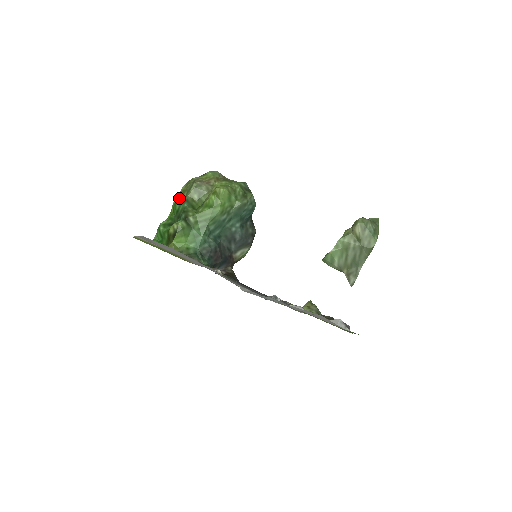
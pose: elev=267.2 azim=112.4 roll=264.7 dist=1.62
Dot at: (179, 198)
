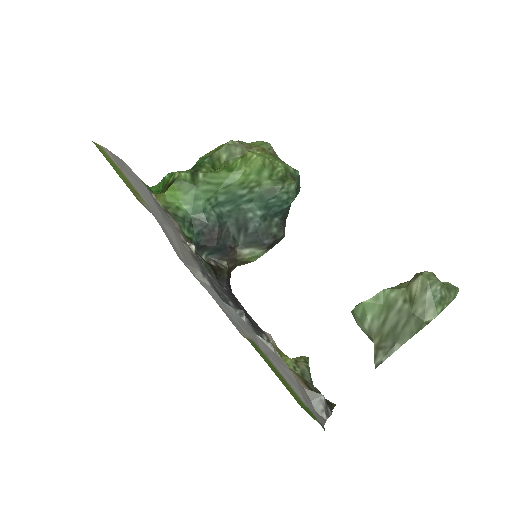
Dot at: (208, 154)
